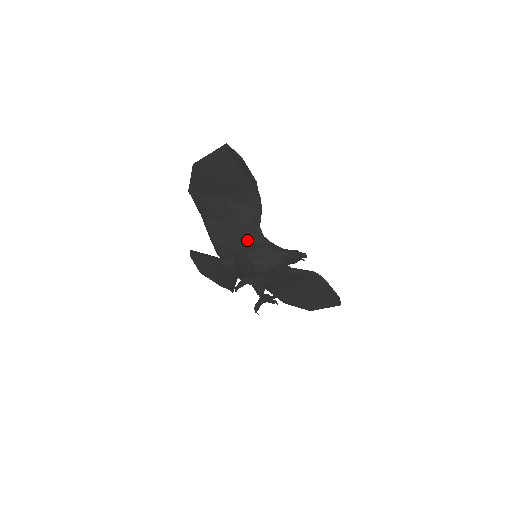
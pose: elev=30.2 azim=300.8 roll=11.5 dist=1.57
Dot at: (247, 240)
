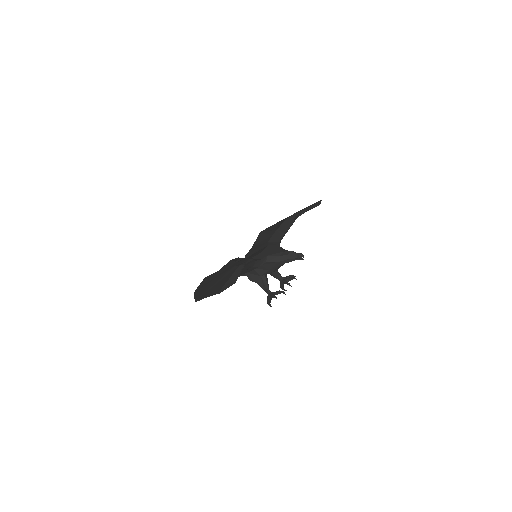
Dot at: (251, 270)
